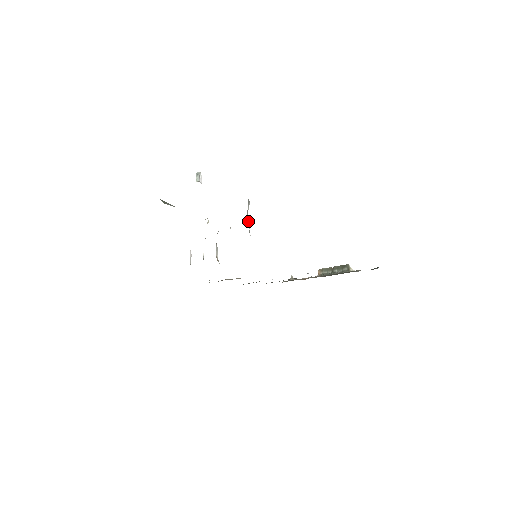
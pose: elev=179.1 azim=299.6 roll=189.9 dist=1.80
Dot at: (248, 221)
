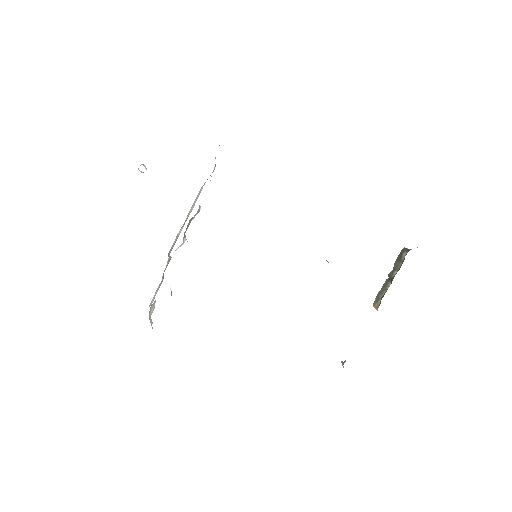
Dot at: occluded
